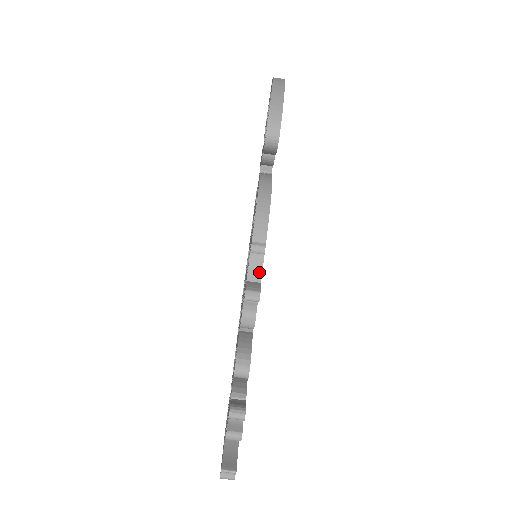
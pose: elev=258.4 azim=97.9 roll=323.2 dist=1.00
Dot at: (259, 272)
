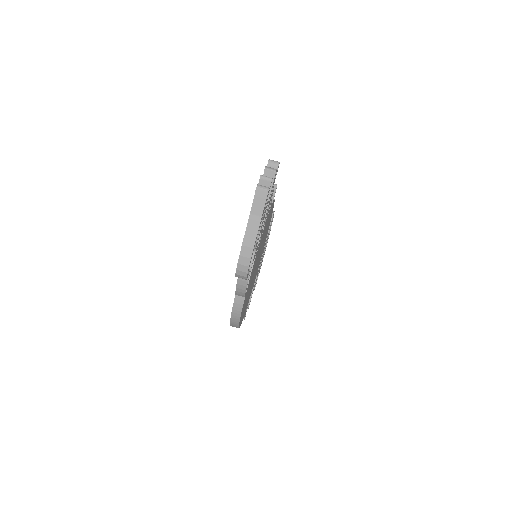
Dot at: occluded
